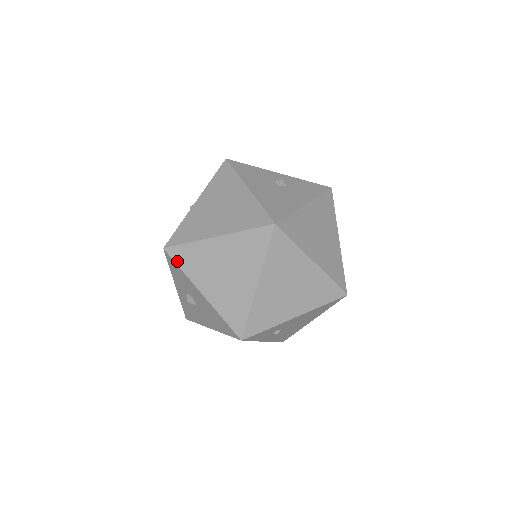
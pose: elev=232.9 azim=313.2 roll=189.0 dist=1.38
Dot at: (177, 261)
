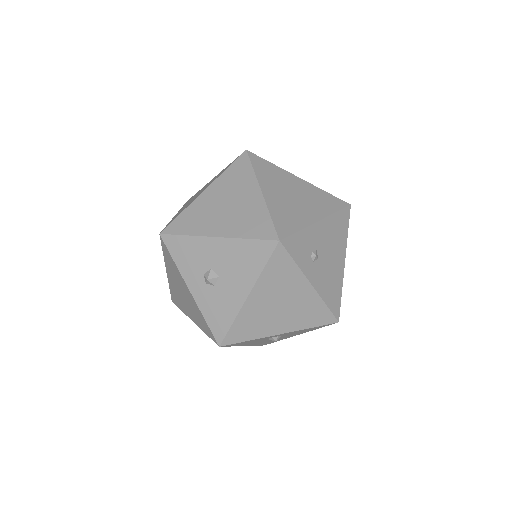
Dot at: (178, 232)
